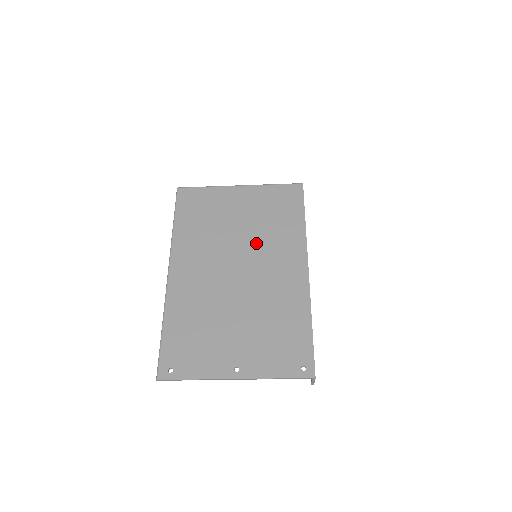
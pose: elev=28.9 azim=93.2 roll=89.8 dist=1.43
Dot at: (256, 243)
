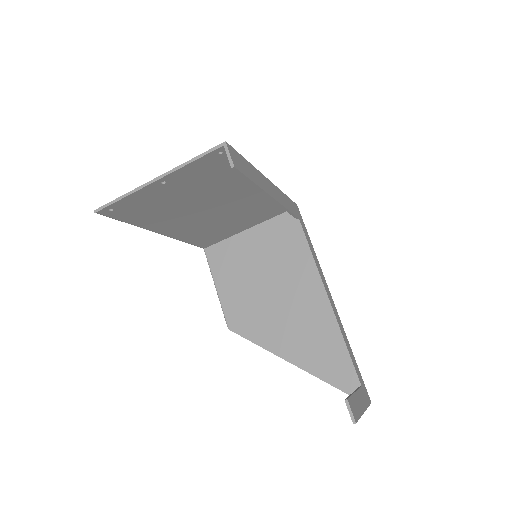
Dot at: (238, 207)
